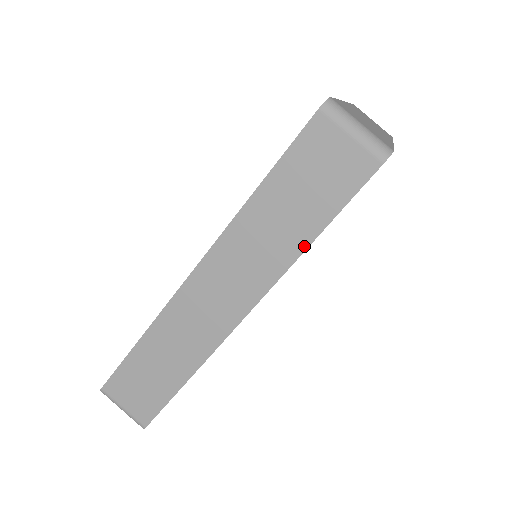
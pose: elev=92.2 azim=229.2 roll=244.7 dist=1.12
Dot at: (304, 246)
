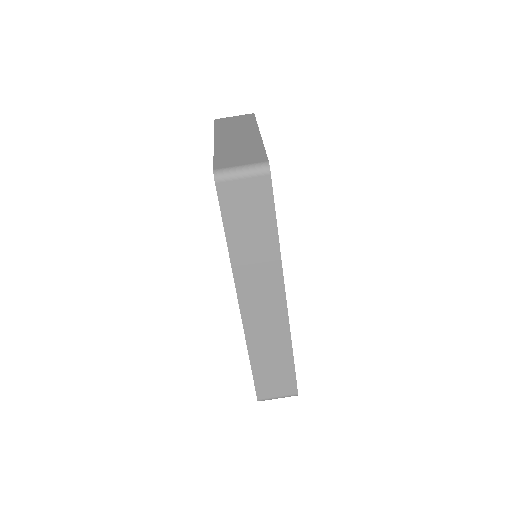
Dot at: (277, 243)
